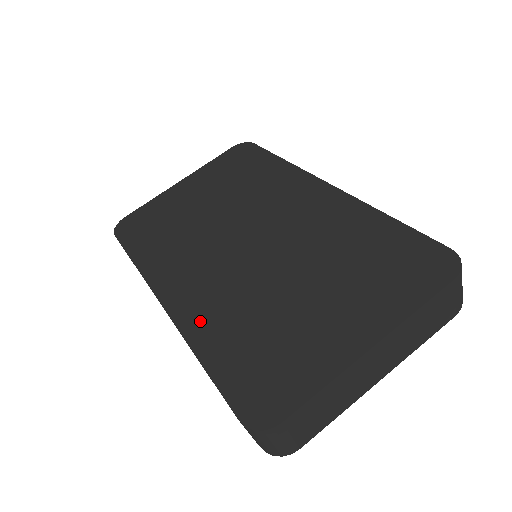
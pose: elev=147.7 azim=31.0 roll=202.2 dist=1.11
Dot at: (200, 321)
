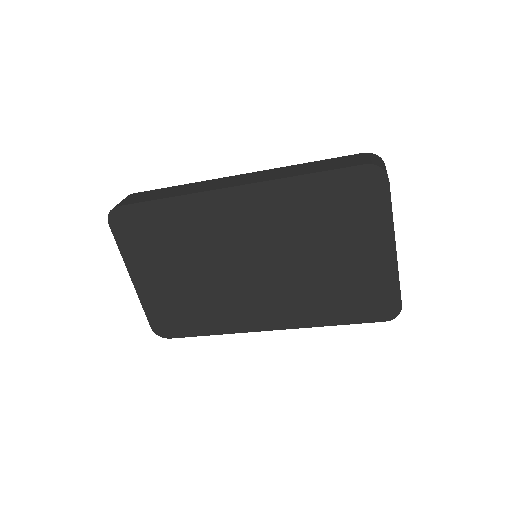
Dot at: occluded
